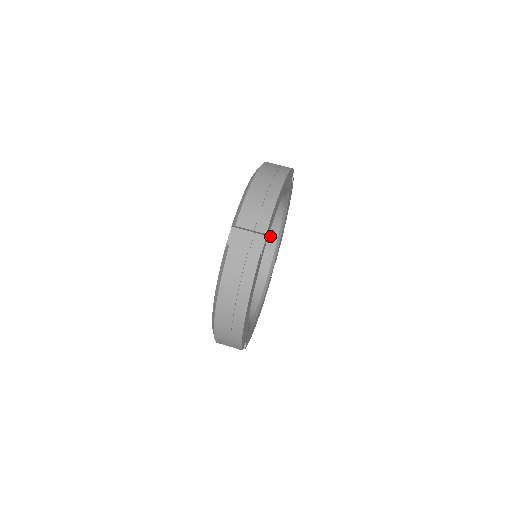
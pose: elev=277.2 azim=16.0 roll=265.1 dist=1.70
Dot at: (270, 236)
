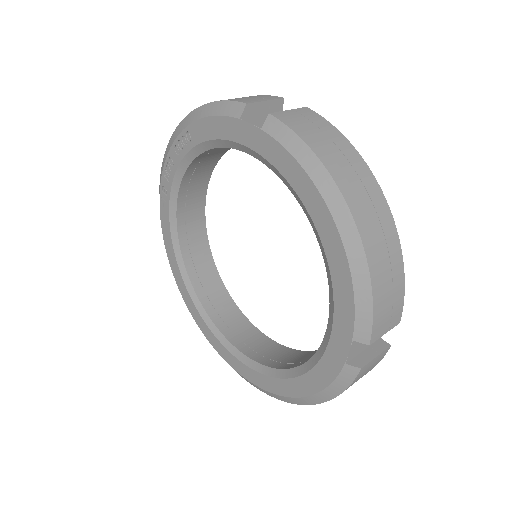
Dot at: (204, 169)
